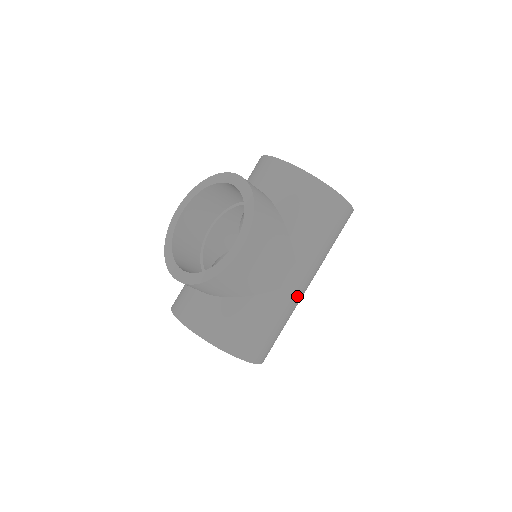
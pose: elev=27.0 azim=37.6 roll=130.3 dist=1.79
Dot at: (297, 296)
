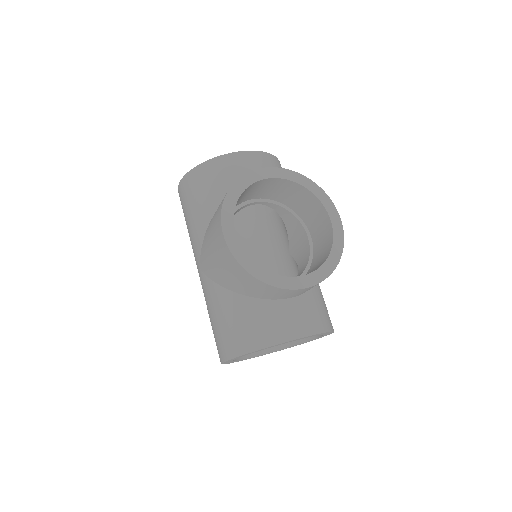
Dot at: occluded
